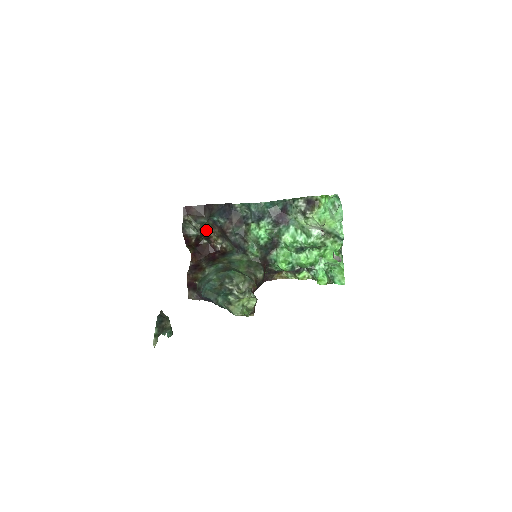
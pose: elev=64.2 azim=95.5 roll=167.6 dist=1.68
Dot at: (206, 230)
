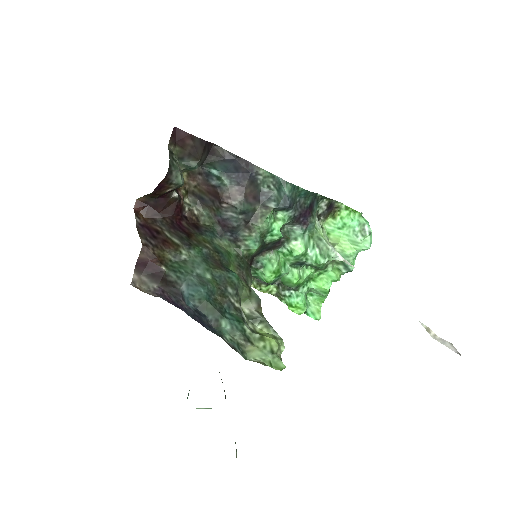
Dot at: occluded
